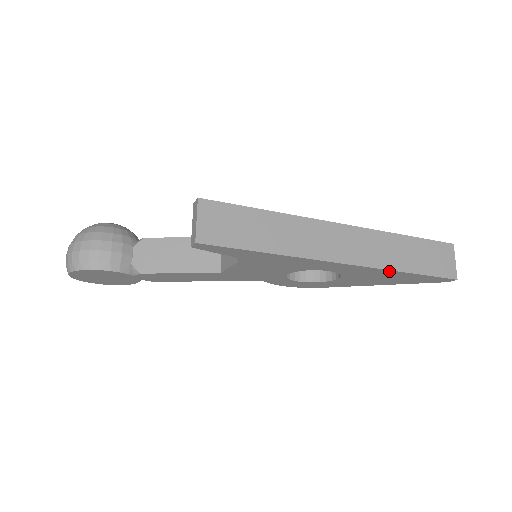
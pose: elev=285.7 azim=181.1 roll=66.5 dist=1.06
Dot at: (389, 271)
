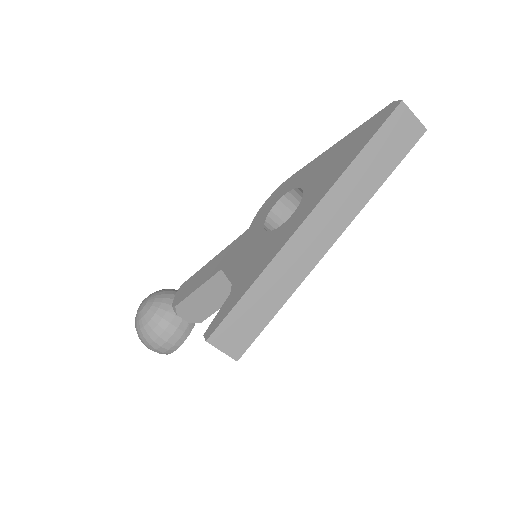
Dot at: (366, 200)
